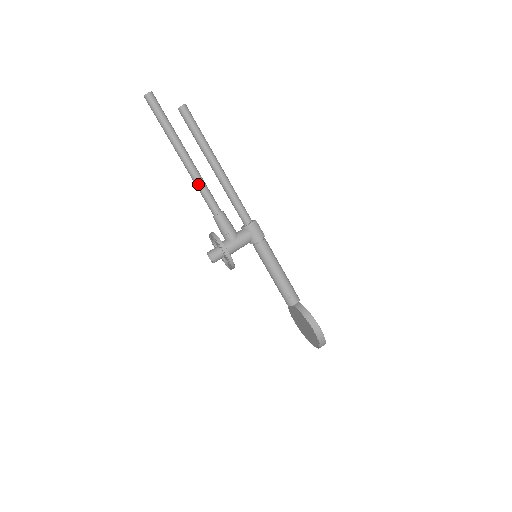
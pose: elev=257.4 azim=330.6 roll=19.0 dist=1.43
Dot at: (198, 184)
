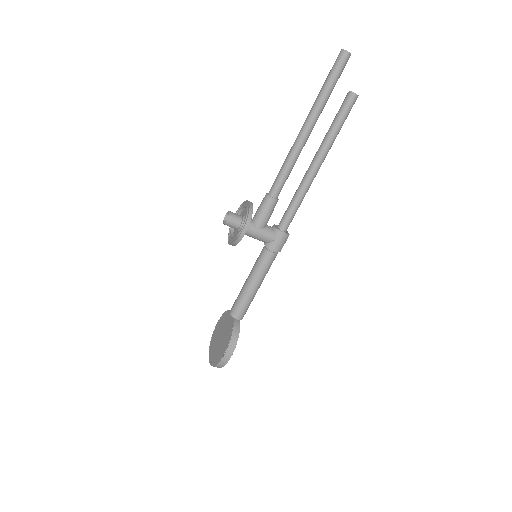
Dot at: (289, 160)
